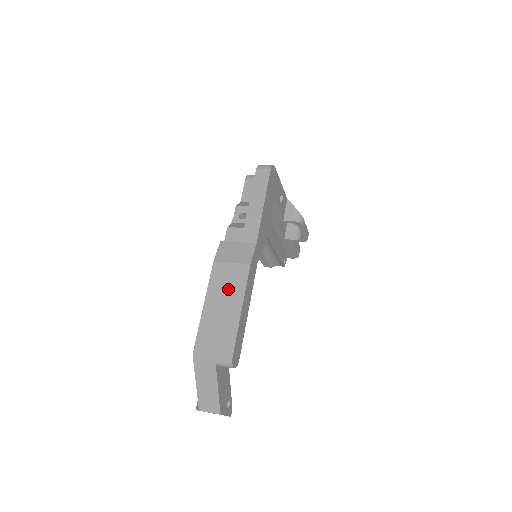
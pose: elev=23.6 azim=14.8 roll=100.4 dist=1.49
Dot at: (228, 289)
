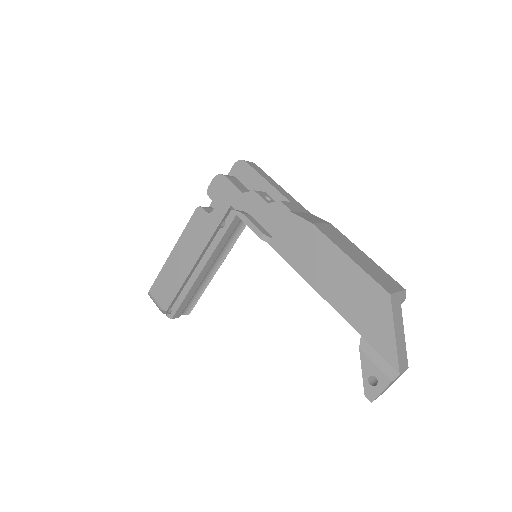
Dot at: (344, 242)
